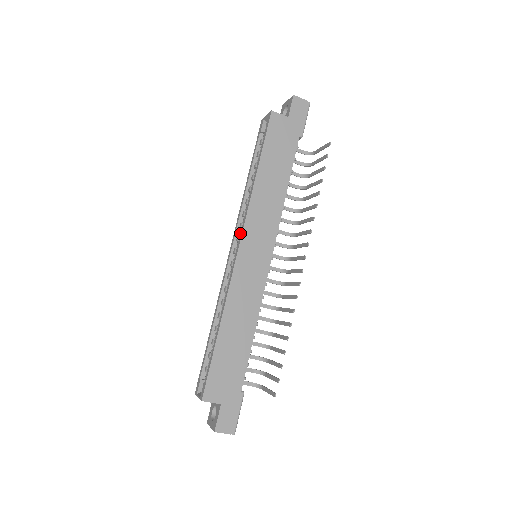
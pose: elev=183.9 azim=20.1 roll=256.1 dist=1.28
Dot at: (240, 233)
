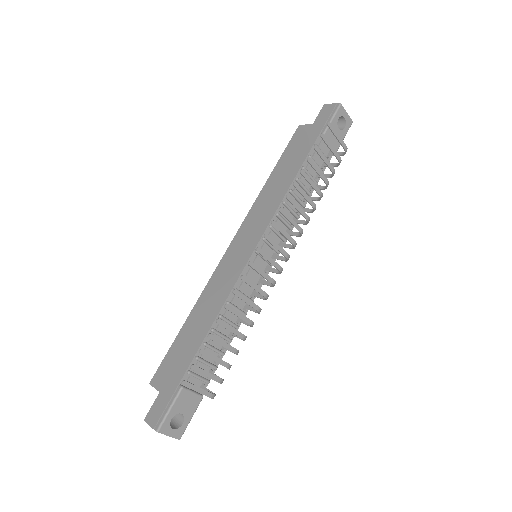
Dot at: occluded
